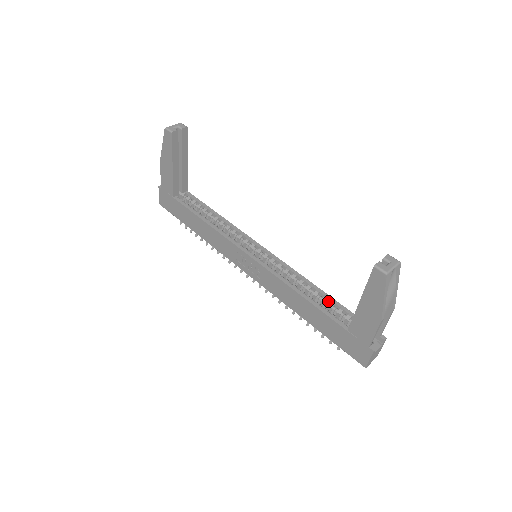
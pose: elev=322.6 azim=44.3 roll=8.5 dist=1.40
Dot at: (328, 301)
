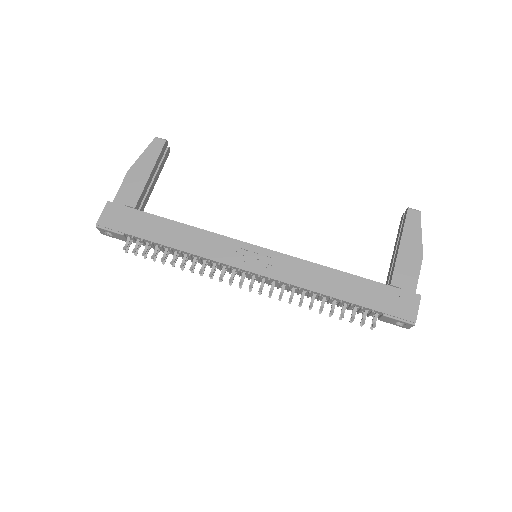
Dot at: occluded
